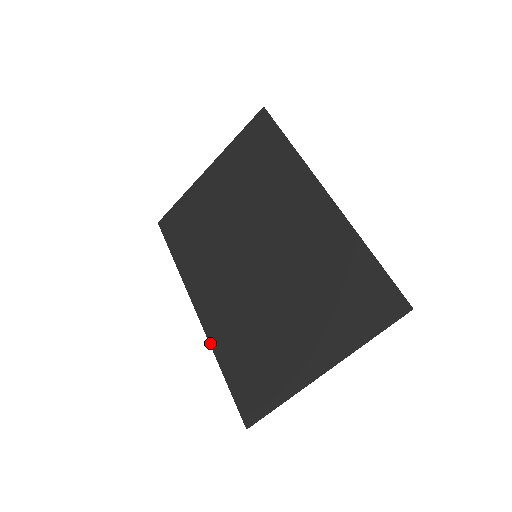
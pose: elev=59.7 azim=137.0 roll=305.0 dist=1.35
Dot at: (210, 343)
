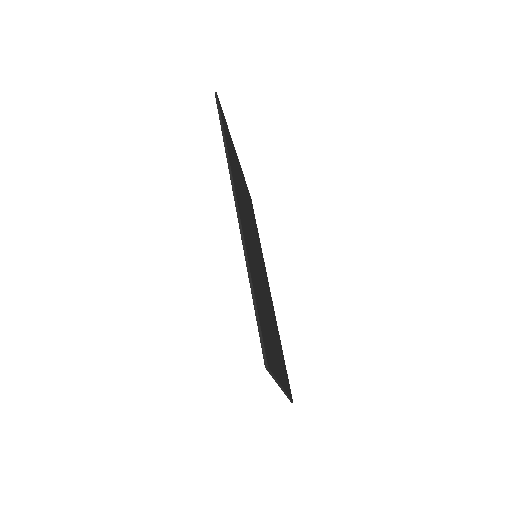
Dot at: occluded
